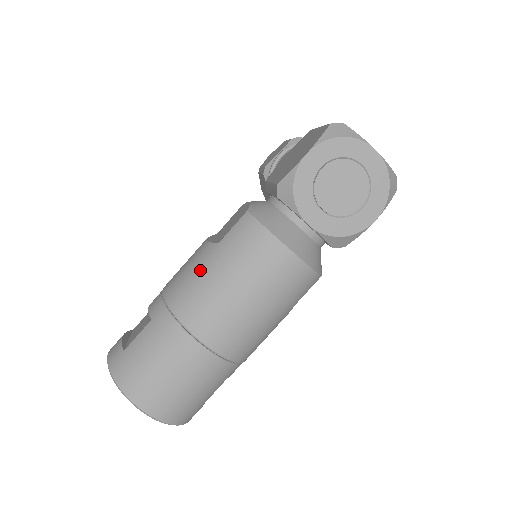
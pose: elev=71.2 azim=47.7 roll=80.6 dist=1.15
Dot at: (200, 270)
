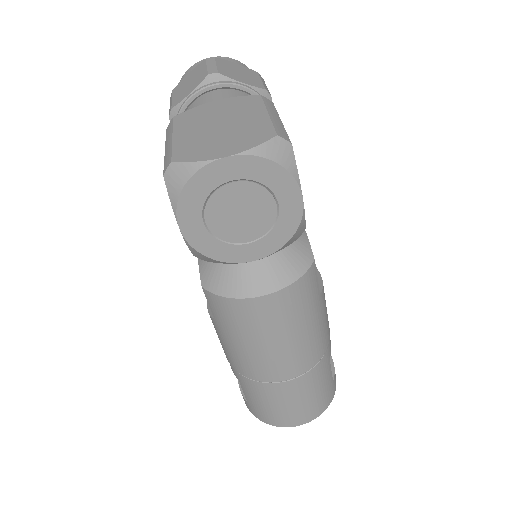
Dot at: (226, 343)
